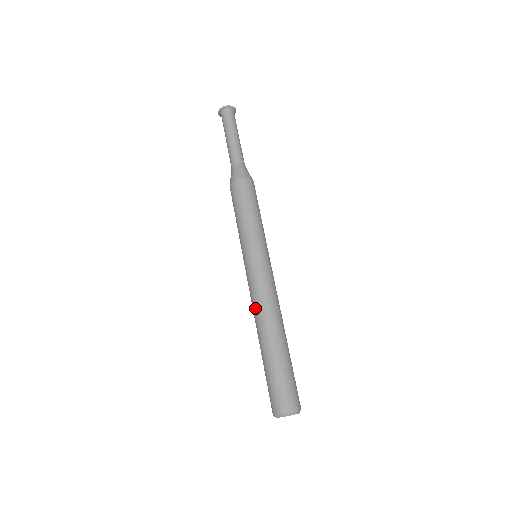
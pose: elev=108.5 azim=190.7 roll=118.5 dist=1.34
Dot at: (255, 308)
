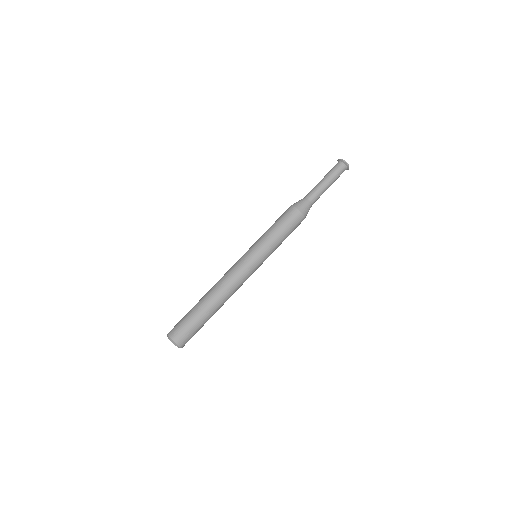
Dot at: (227, 284)
